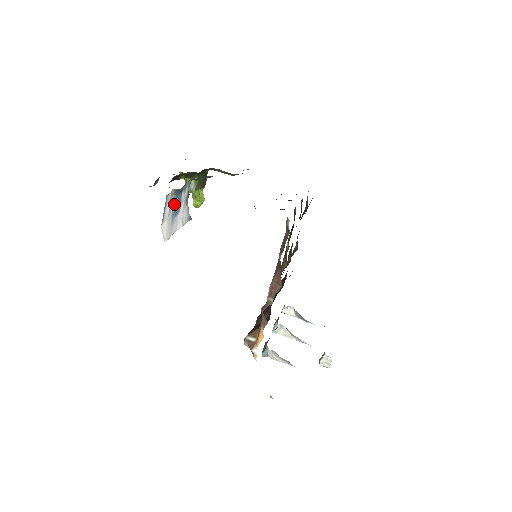
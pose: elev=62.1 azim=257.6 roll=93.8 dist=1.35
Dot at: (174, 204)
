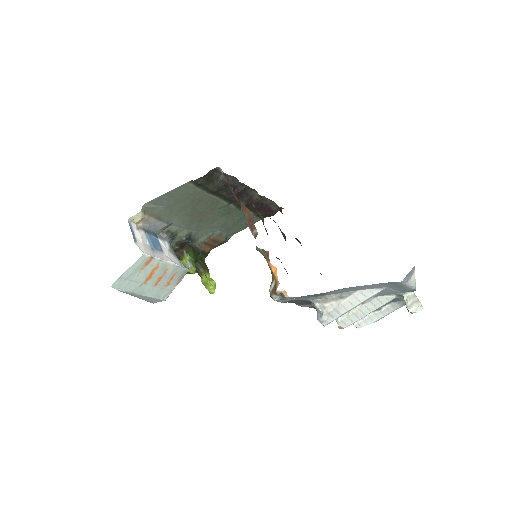
Dot at: (149, 240)
